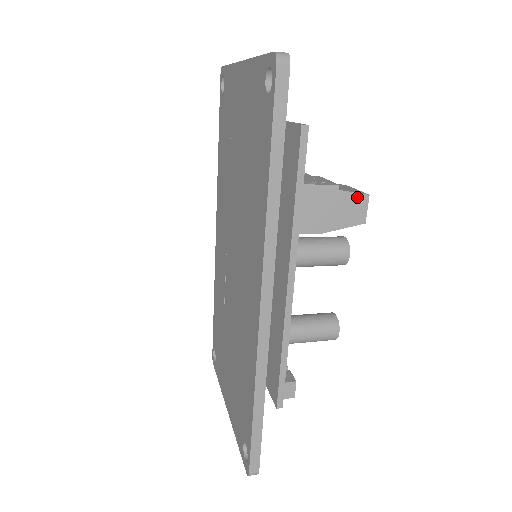
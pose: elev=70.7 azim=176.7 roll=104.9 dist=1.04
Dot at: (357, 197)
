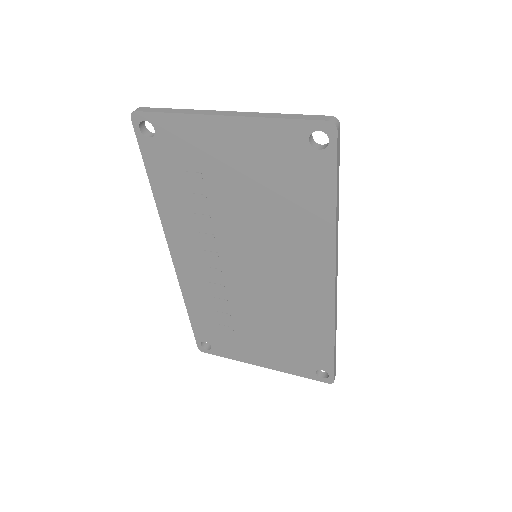
Dot at: occluded
